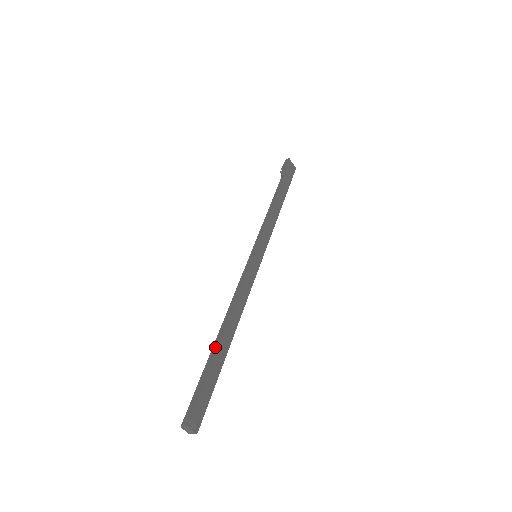
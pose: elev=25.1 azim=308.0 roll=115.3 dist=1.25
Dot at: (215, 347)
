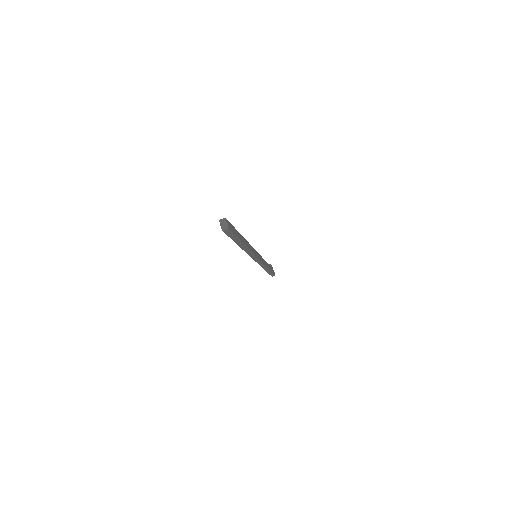
Dot at: occluded
